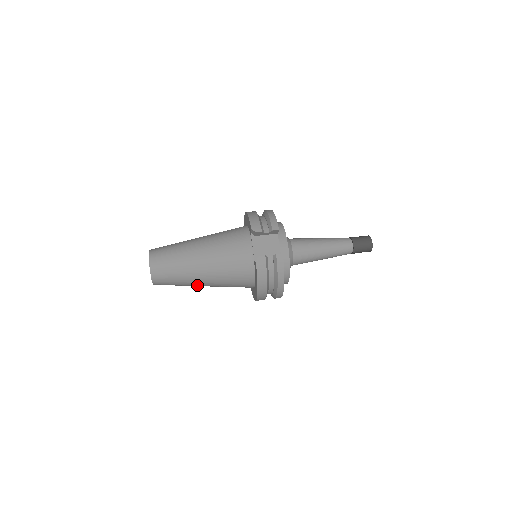
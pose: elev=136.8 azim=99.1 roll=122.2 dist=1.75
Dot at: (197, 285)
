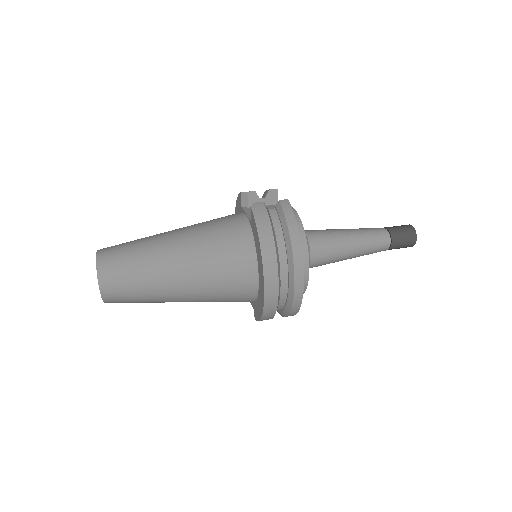
Dot at: (169, 283)
